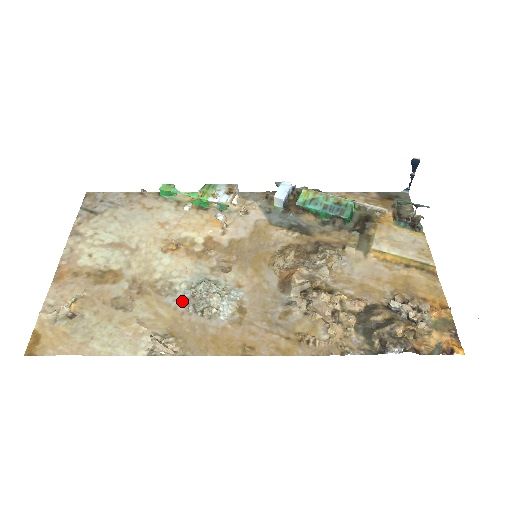
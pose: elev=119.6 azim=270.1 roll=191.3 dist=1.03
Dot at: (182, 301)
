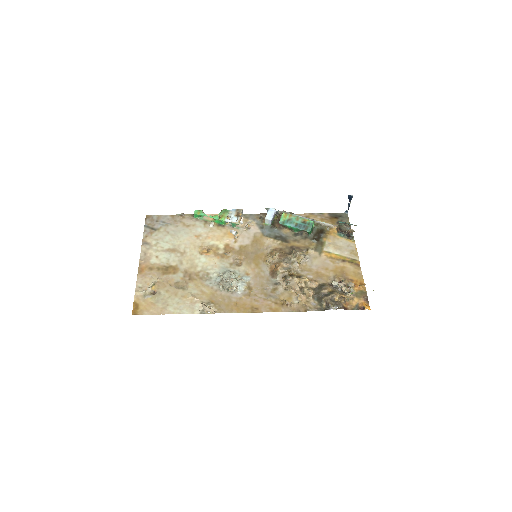
Dot at: (215, 283)
